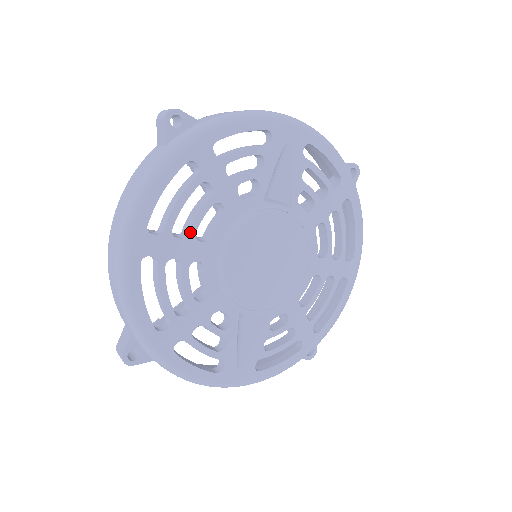
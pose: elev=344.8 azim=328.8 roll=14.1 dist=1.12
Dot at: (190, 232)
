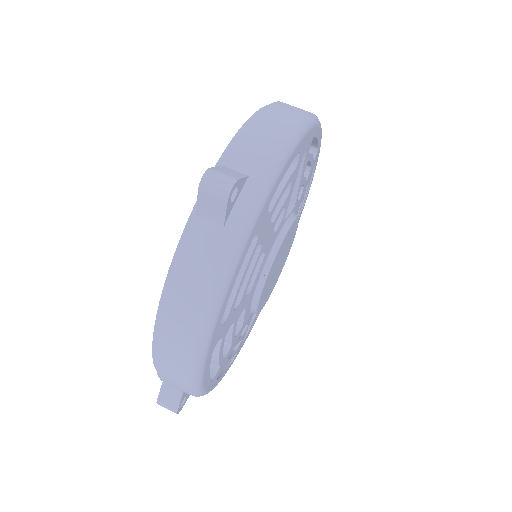
Dot at: (243, 295)
